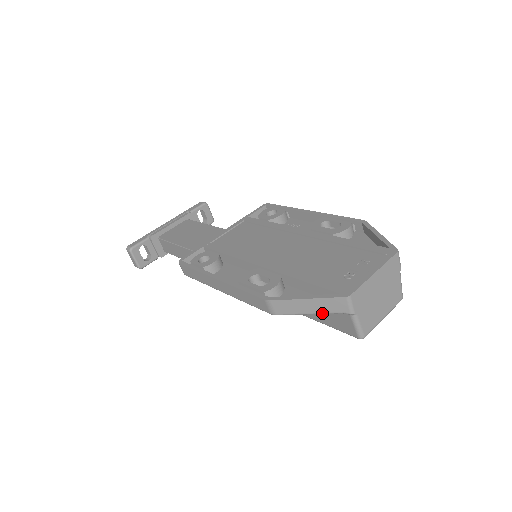
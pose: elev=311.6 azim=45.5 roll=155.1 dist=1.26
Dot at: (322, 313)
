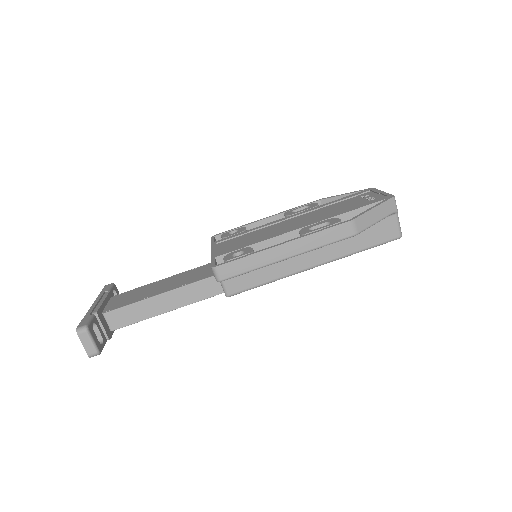
Dot at: (383, 218)
